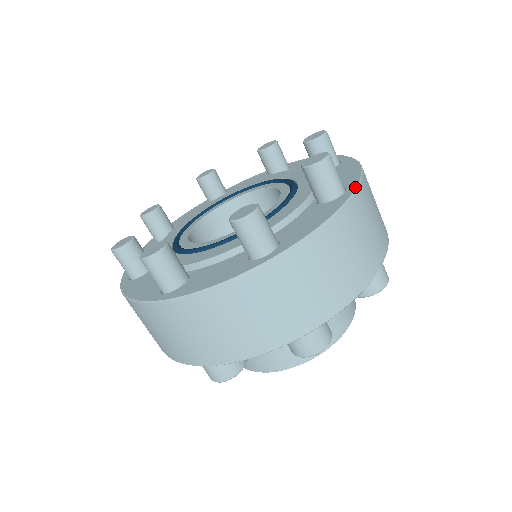
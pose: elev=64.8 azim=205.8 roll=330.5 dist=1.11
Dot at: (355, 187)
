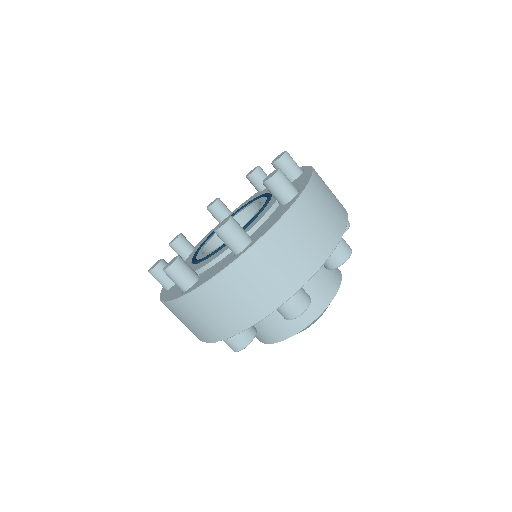
Dot at: (307, 166)
